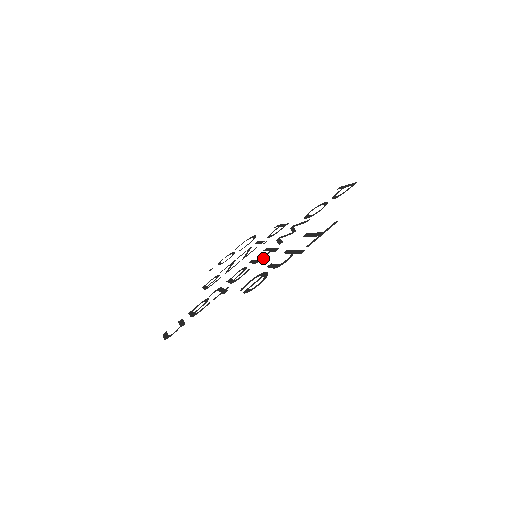
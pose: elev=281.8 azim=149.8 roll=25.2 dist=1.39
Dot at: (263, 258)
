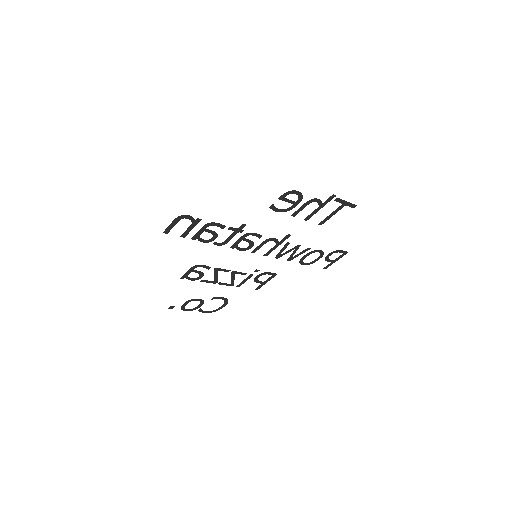
Dot at: (274, 238)
